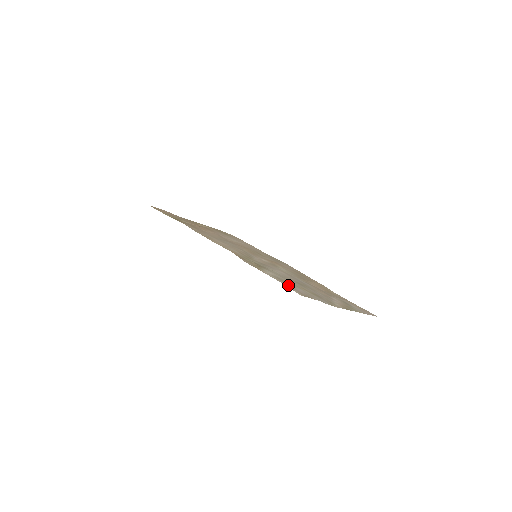
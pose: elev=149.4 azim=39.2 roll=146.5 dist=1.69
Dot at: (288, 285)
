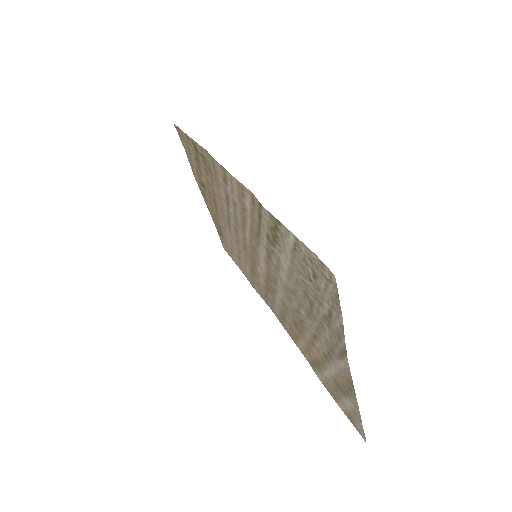
Dot at: (315, 261)
